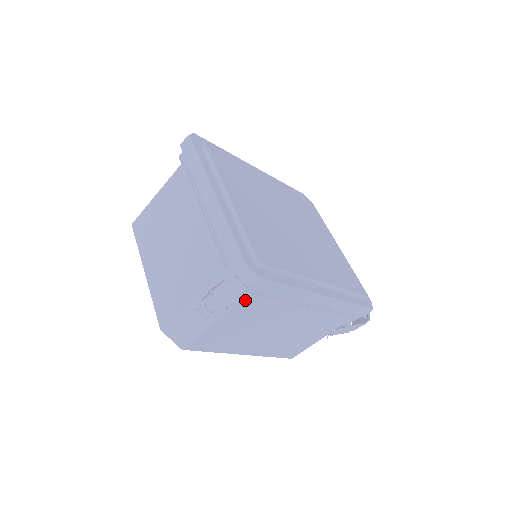
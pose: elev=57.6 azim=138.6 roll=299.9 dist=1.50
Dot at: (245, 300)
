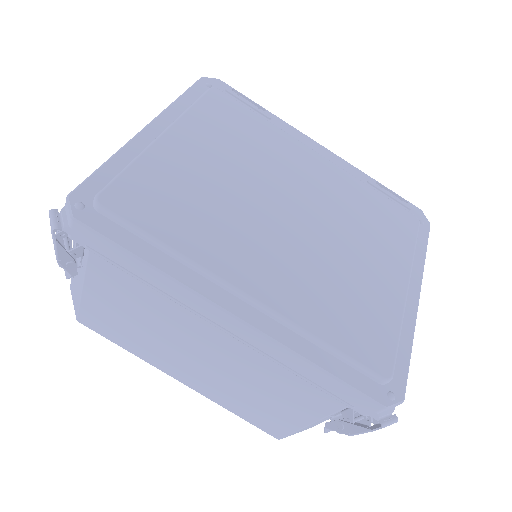
Dot at: (92, 261)
